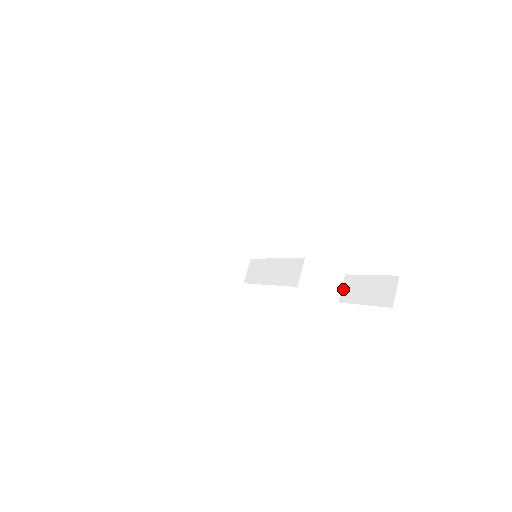
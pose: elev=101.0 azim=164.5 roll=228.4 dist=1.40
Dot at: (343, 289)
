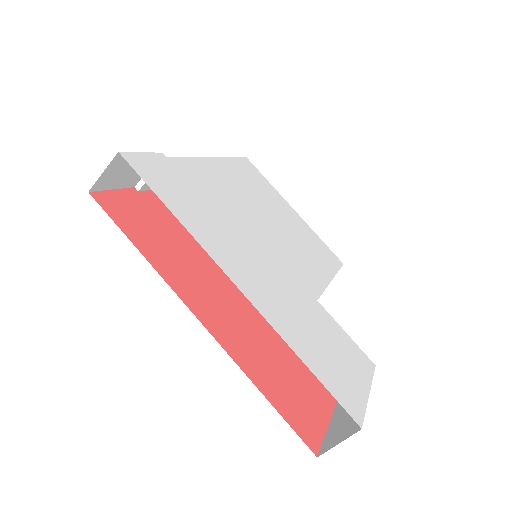
Dot at: occluded
